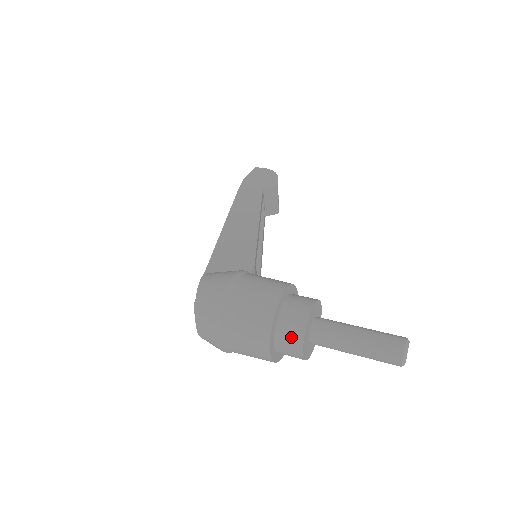
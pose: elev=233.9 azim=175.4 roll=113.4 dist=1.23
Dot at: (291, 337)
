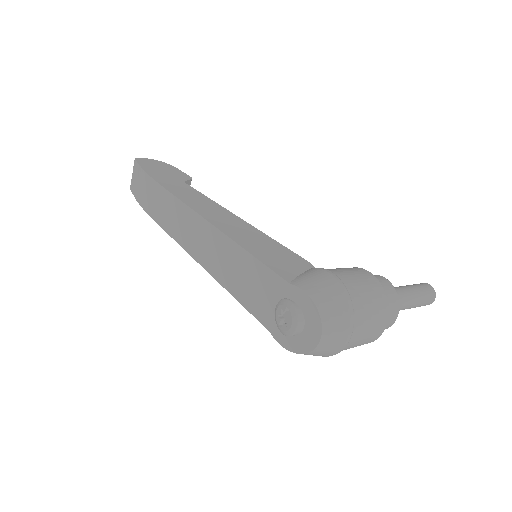
Dot at: (391, 311)
